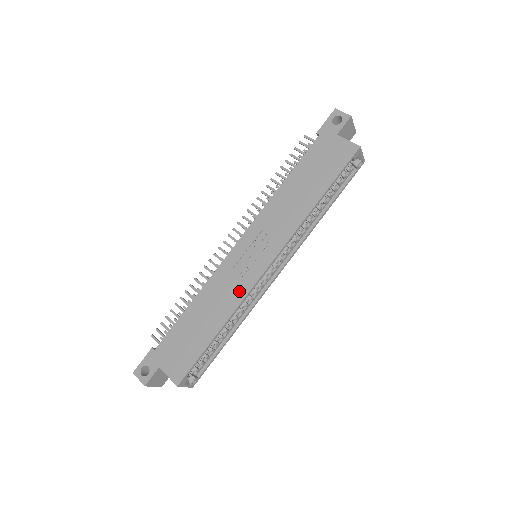
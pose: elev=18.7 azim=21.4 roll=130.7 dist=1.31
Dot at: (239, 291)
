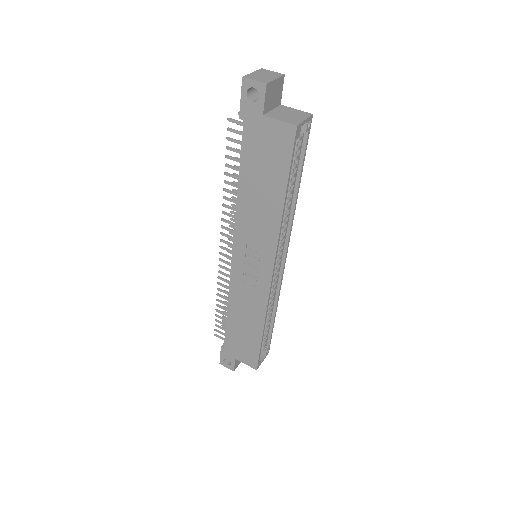
Dot at: (259, 299)
